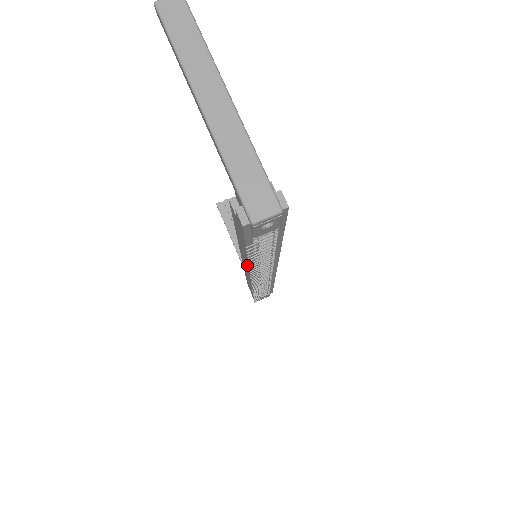
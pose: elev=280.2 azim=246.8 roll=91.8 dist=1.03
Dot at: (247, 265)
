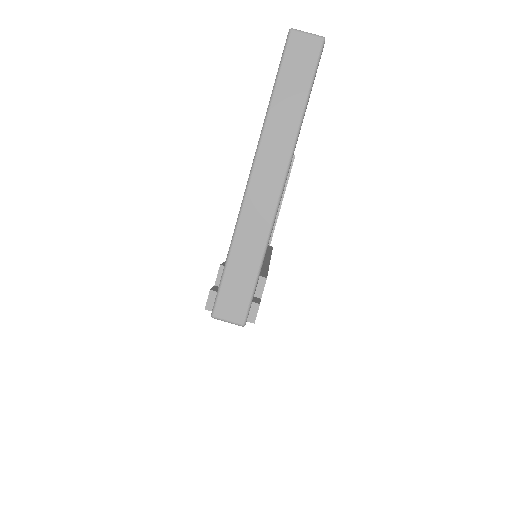
Dot at: occluded
